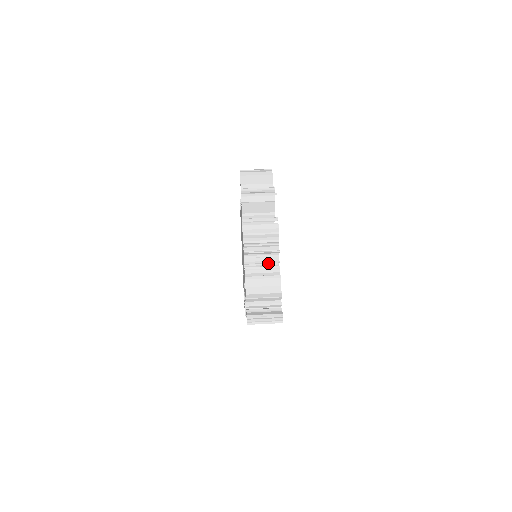
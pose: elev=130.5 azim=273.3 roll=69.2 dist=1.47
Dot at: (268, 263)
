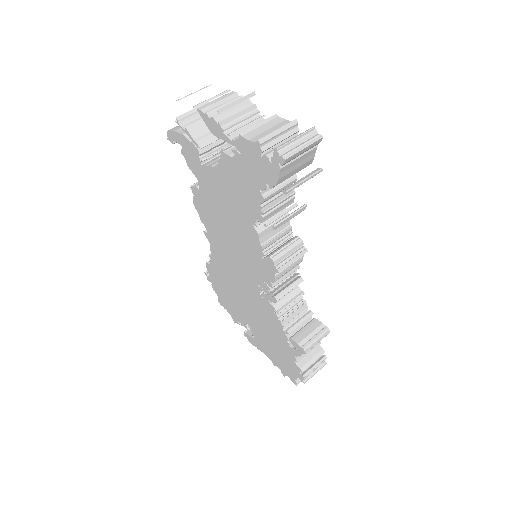
Dot at: (254, 122)
